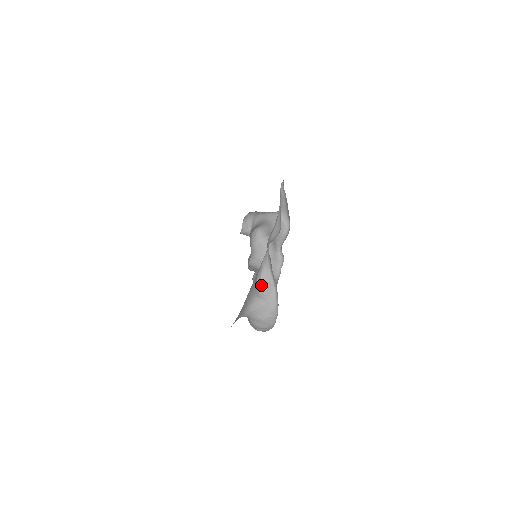
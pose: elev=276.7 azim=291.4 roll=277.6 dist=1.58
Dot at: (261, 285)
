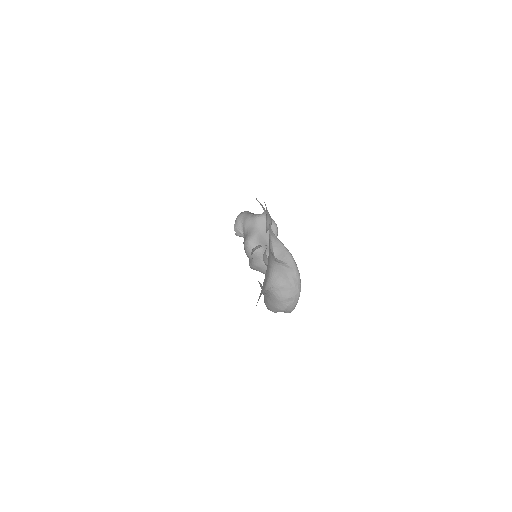
Dot at: (275, 254)
